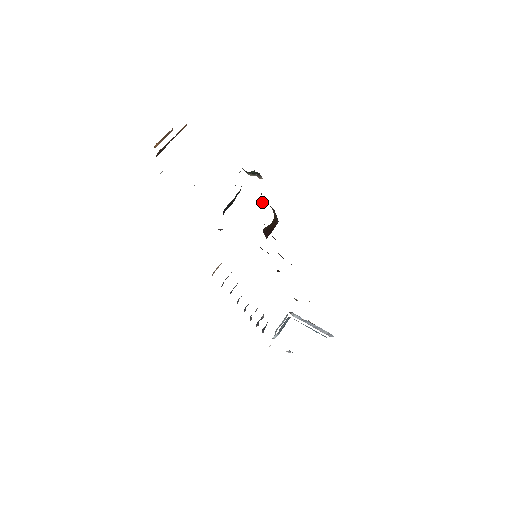
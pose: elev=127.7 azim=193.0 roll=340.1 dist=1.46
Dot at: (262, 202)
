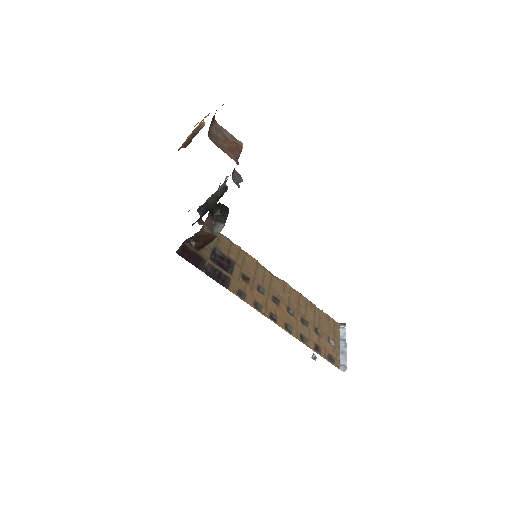
Dot at: (219, 212)
